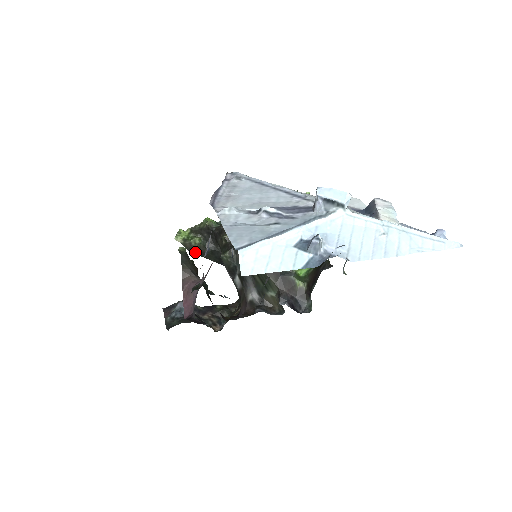
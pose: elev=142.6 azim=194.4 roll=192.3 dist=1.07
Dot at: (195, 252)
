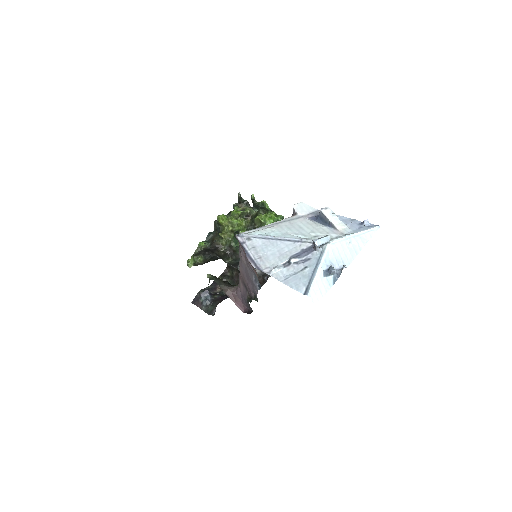
Dot at: occluded
